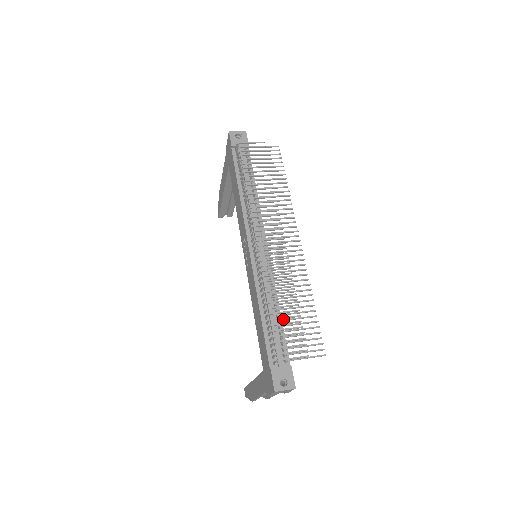
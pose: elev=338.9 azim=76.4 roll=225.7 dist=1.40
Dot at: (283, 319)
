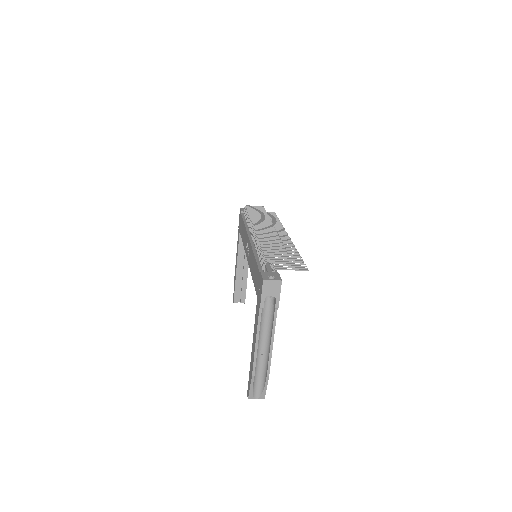
Dot at: occluded
